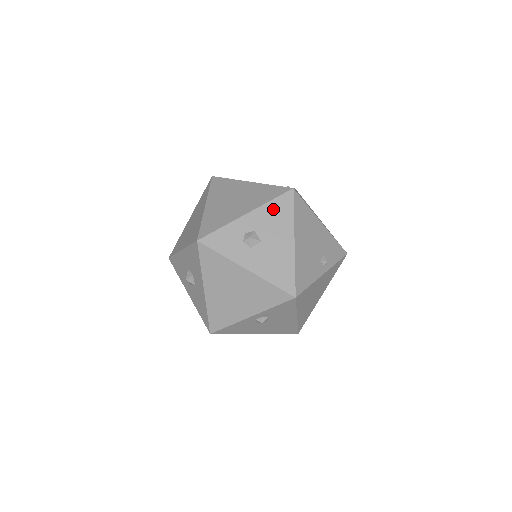
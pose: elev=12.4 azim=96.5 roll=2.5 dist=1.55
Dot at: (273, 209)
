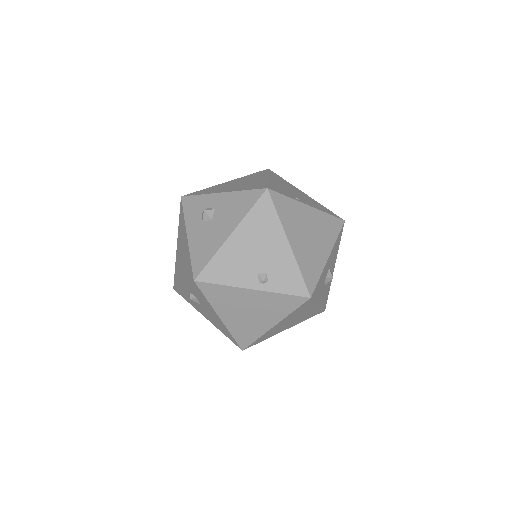
Dot at: (240, 198)
